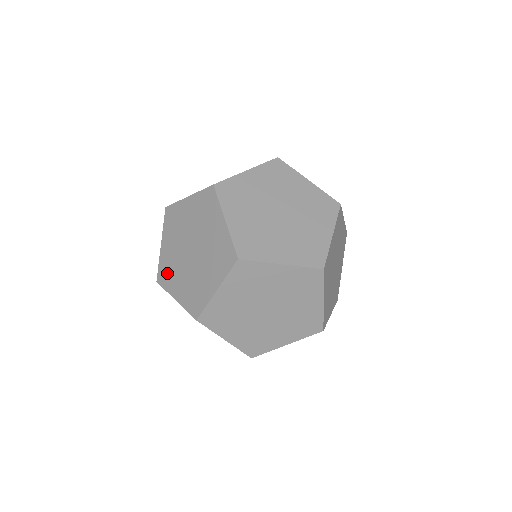
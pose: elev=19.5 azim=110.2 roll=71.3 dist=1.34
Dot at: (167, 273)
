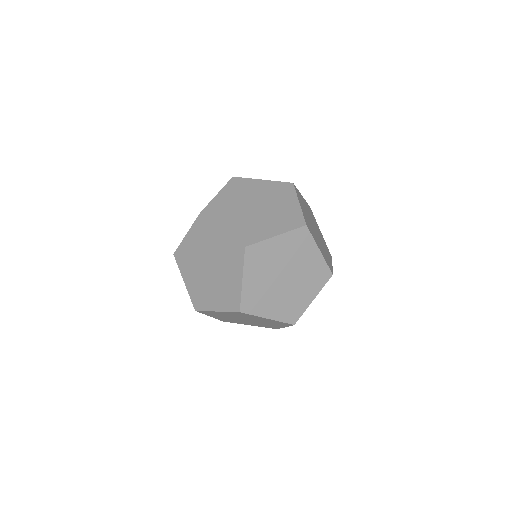
Dot at: (218, 211)
